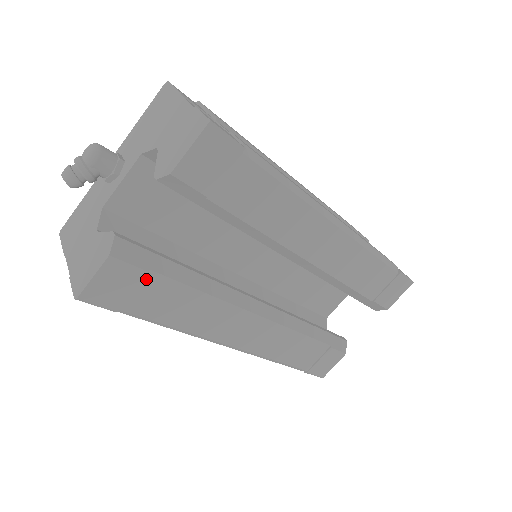
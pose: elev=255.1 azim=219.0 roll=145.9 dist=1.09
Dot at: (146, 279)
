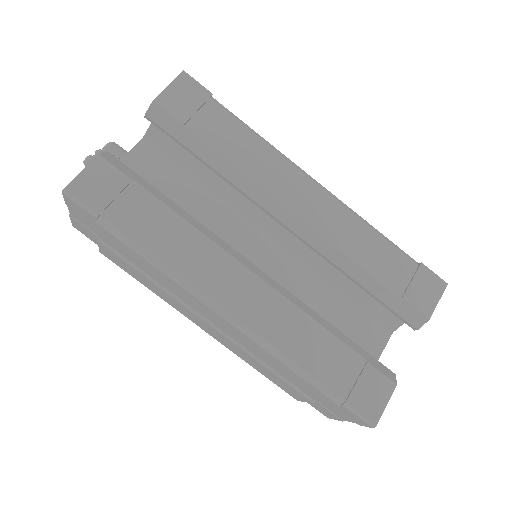
Dot at: (129, 189)
